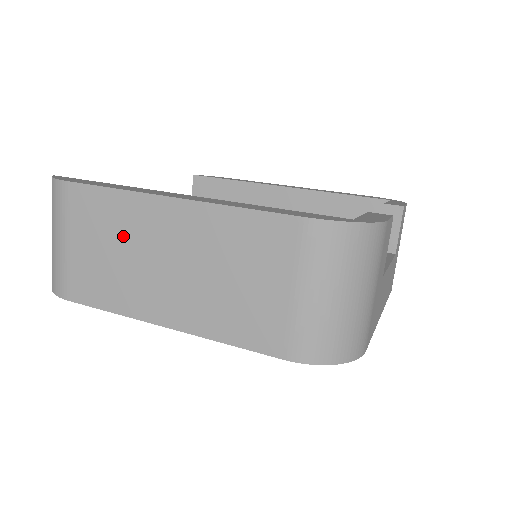
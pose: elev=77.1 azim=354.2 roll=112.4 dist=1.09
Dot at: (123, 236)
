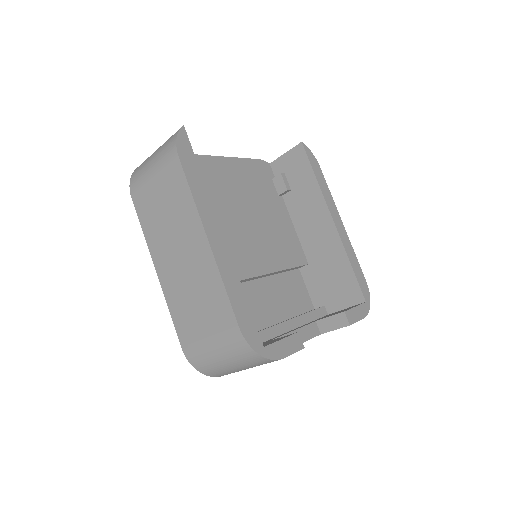
Dot at: (176, 216)
